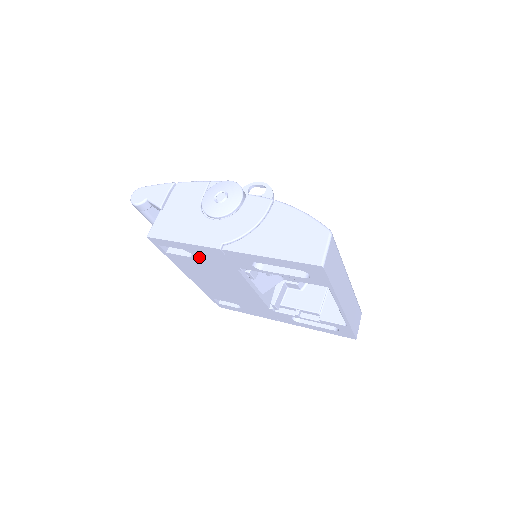
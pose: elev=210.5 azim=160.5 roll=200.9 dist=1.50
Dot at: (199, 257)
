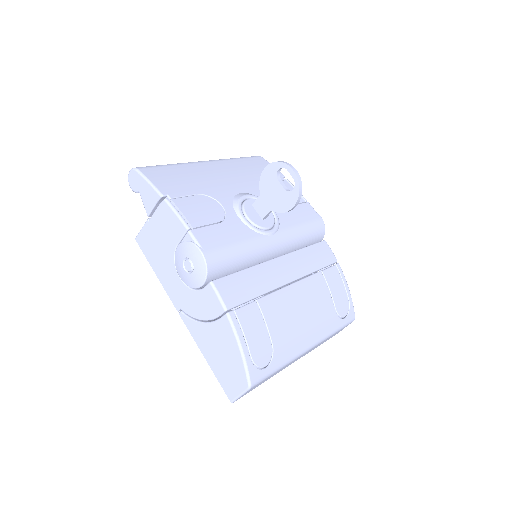
Dot at: occluded
